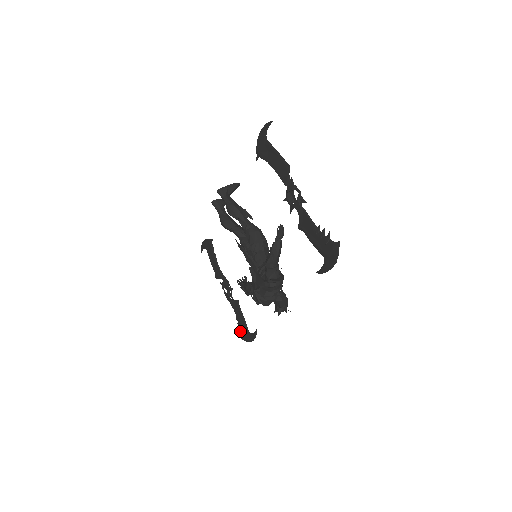
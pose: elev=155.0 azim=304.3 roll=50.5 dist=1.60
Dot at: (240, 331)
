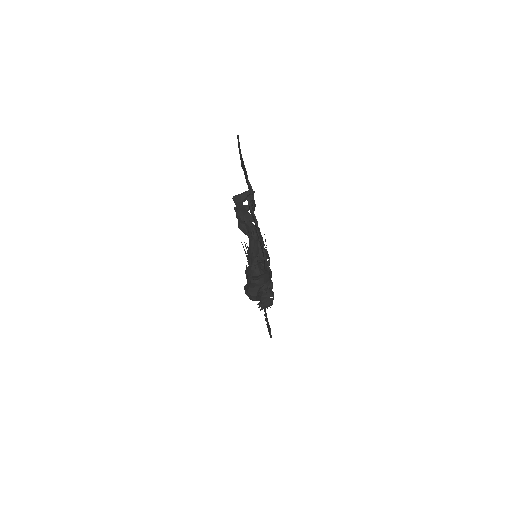
Dot at: (267, 327)
